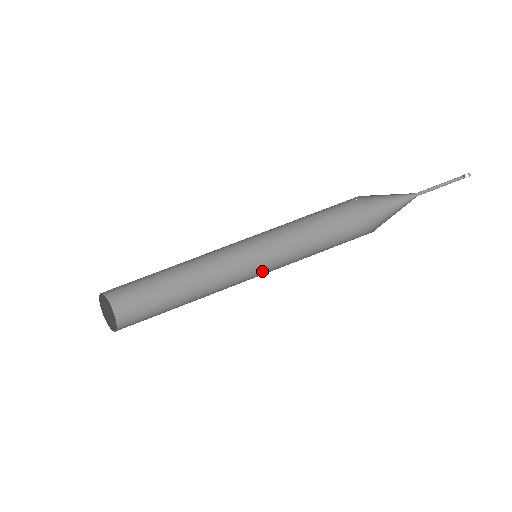
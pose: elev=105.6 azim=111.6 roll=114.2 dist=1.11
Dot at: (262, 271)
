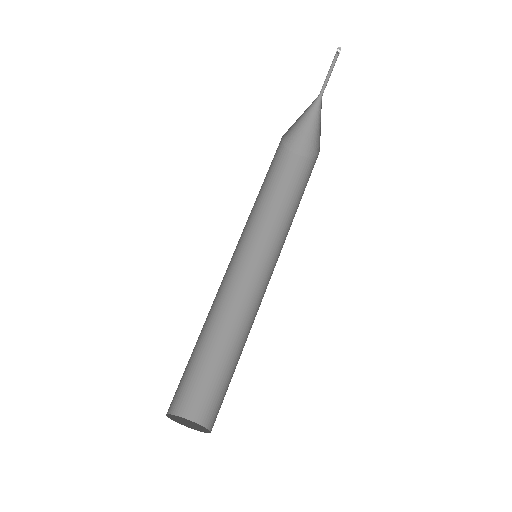
Dot at: (255, 260)
